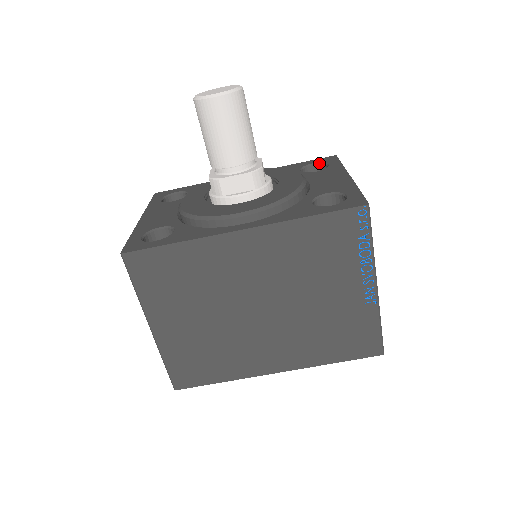
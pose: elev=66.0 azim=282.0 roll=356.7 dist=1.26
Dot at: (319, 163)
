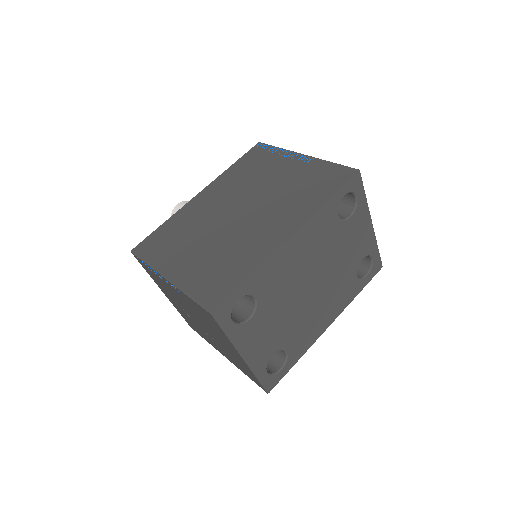
Dot at: occluded
